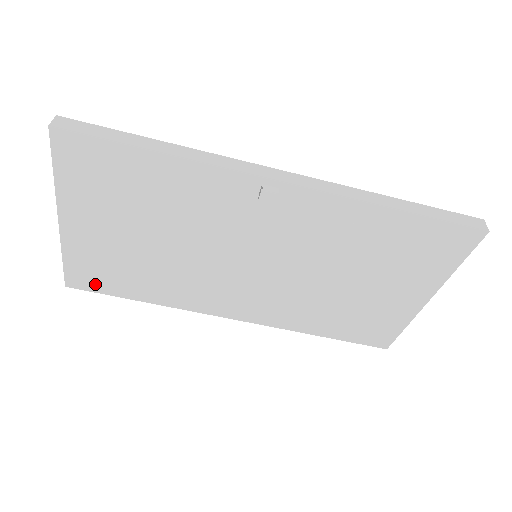
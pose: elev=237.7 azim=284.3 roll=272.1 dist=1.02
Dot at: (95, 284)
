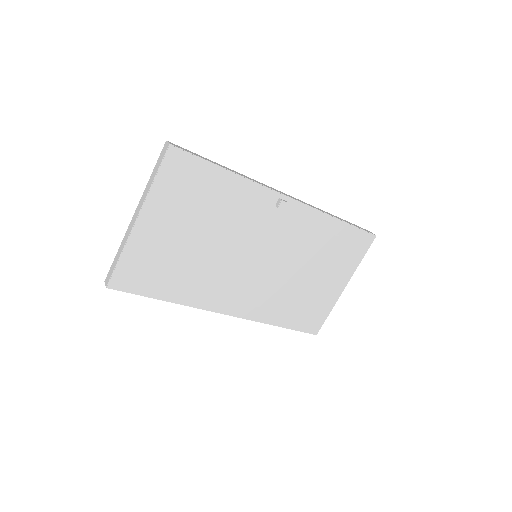
Dot at: (134, 284)
